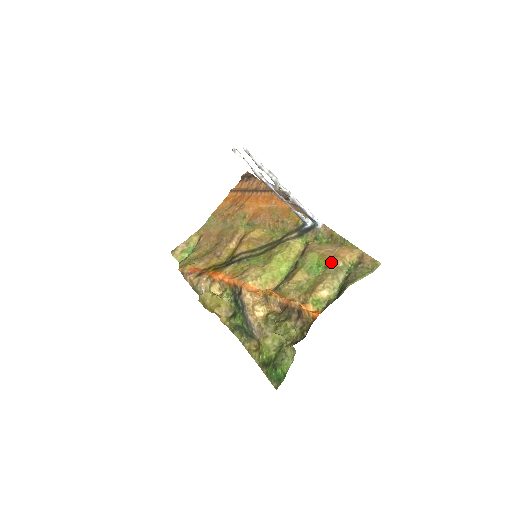
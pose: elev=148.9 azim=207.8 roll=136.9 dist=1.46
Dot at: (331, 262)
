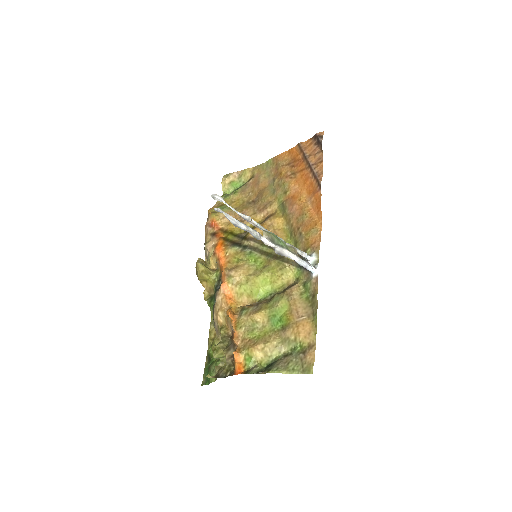
Dot at: (288, 328)
